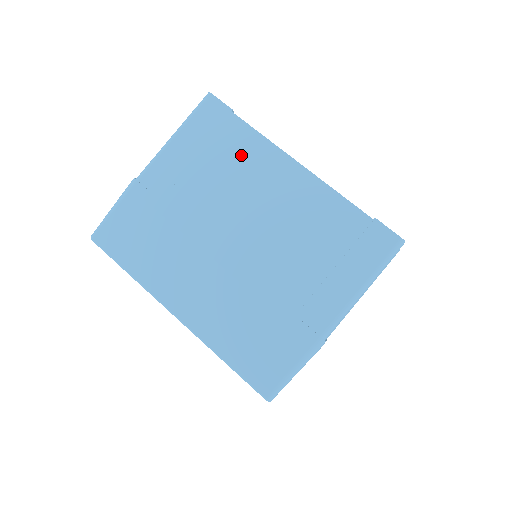
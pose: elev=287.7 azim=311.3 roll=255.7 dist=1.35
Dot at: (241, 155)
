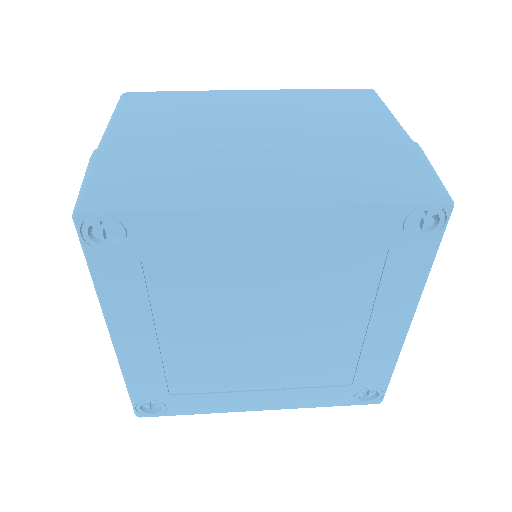
Dot at: (196, 102)
